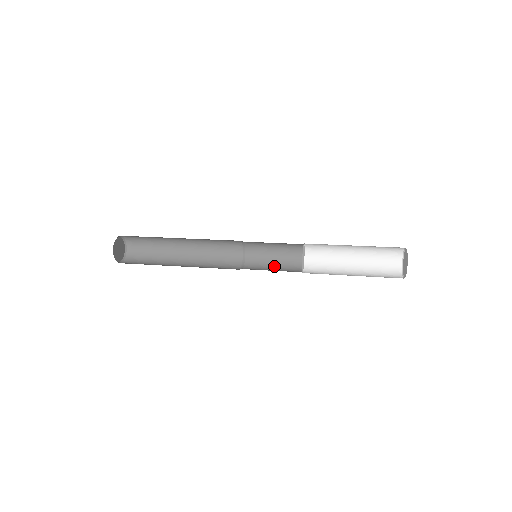
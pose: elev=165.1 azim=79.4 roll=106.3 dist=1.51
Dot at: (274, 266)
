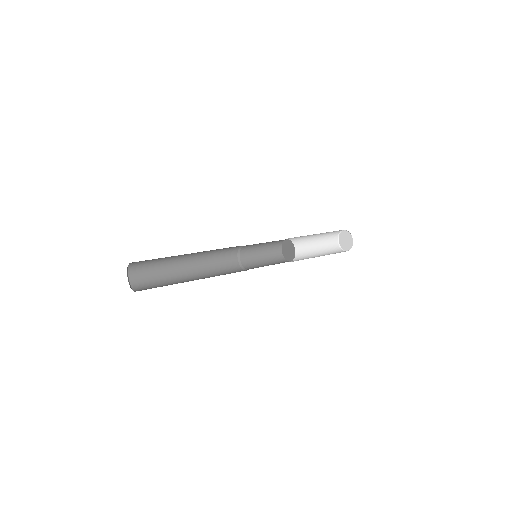
Dot at: (263, 257)
